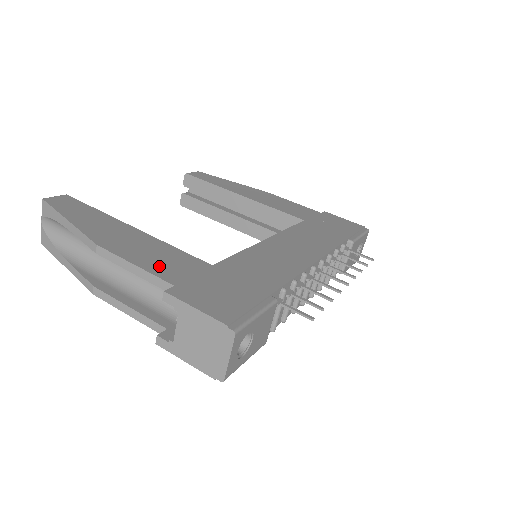
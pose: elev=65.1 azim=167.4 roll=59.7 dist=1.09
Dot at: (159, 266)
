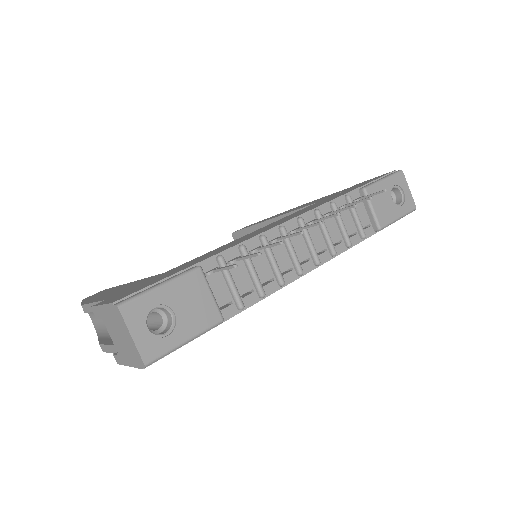
Dot at: (112, 294)
